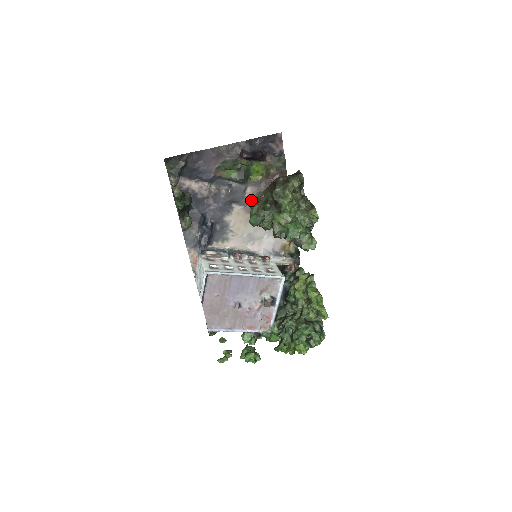
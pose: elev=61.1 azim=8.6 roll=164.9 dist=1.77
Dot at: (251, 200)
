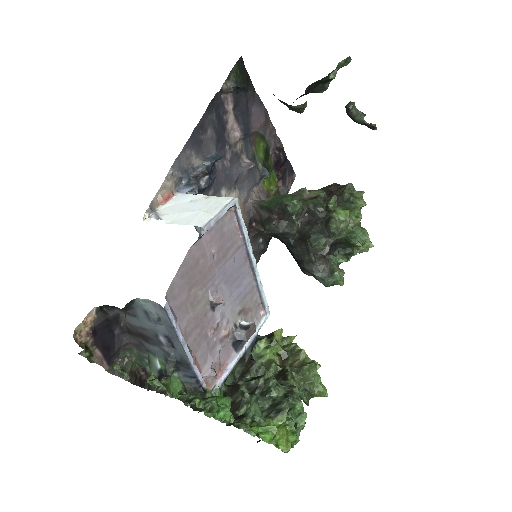
Dot at: (257, 200)
